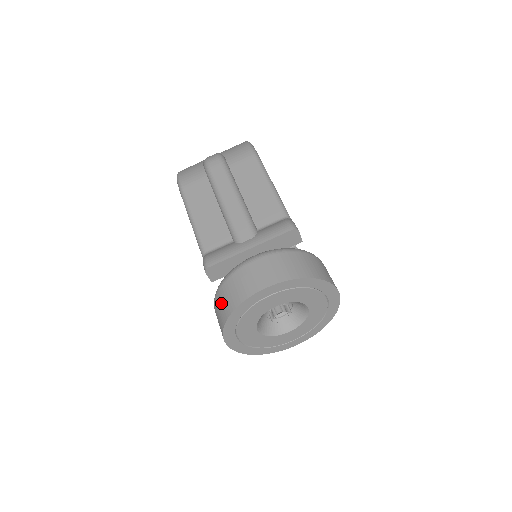
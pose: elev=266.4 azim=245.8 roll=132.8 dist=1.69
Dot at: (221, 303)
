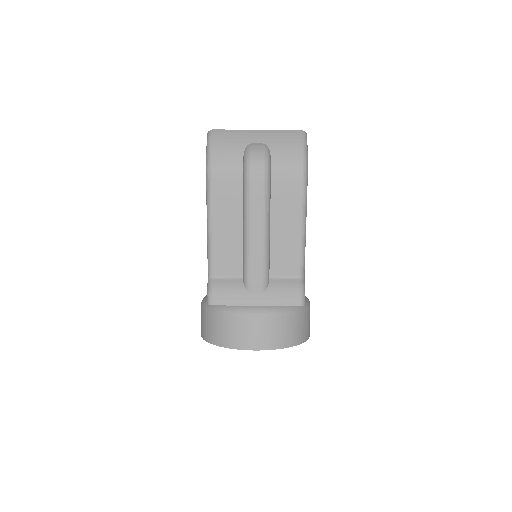
Dot at: (211, 325)
